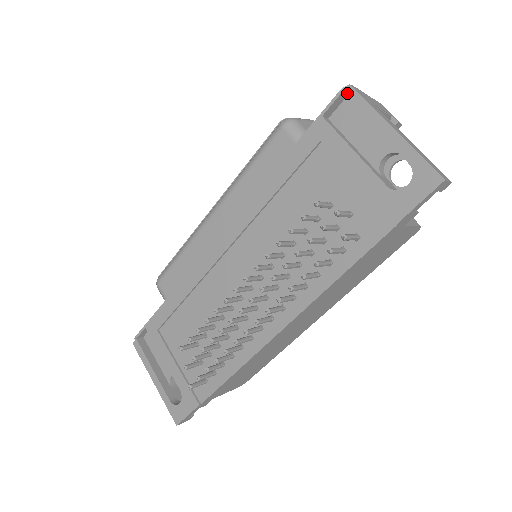
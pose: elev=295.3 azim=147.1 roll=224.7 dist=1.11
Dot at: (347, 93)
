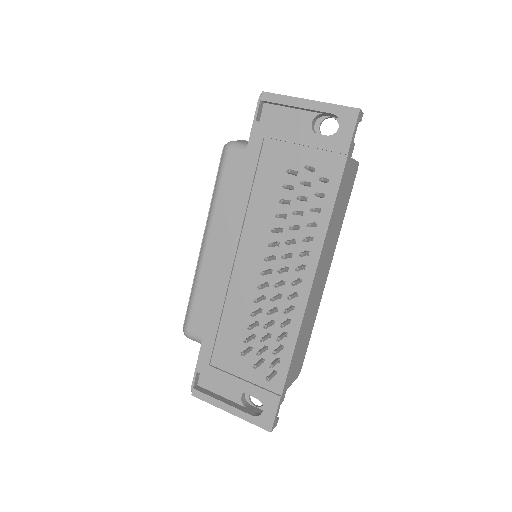
Dot at: (264, 97)
